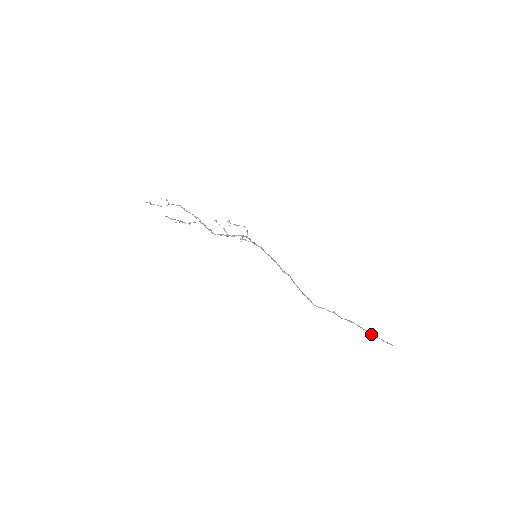
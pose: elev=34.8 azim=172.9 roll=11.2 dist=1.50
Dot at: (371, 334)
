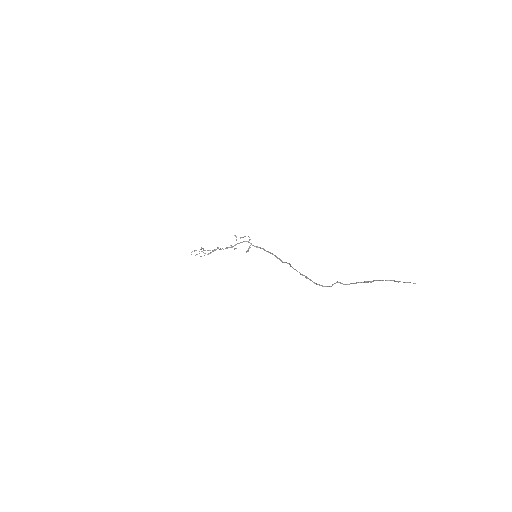
Dot at: (379, 280)
